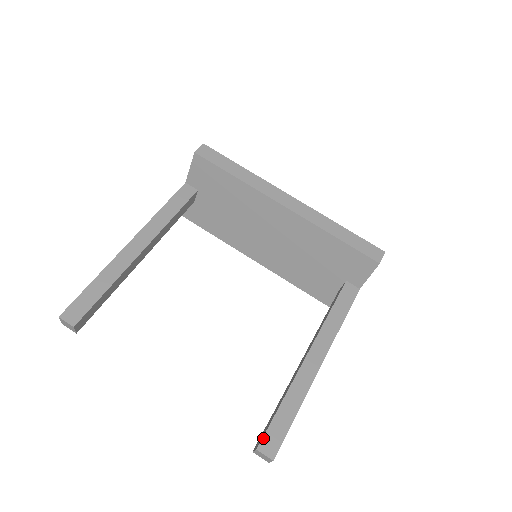
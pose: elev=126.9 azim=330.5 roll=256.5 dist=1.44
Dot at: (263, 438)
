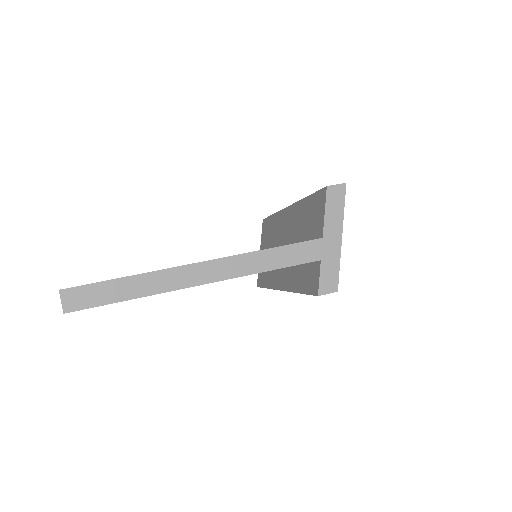
Dot at: occluded
